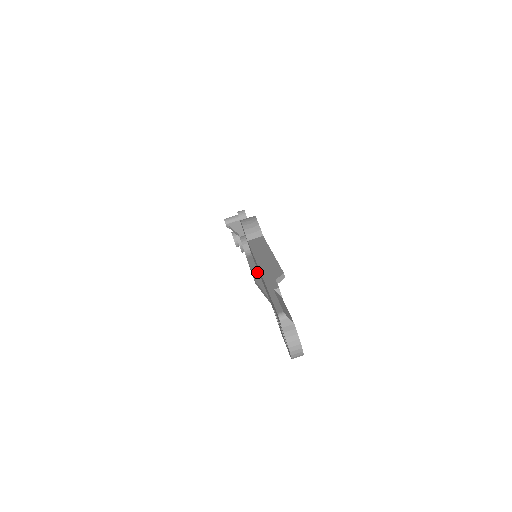
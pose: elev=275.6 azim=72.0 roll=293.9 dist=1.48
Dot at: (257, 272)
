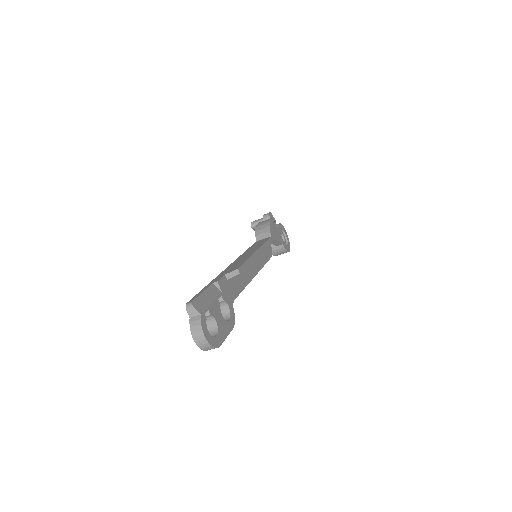
Dot at: occluded
